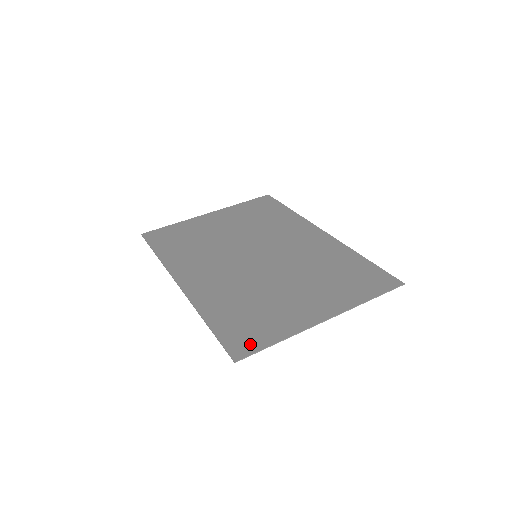
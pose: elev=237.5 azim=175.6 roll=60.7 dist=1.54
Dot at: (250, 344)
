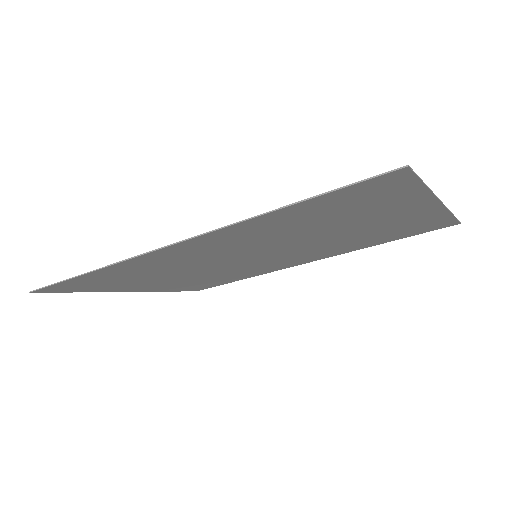
Dot at: (393, 183)
